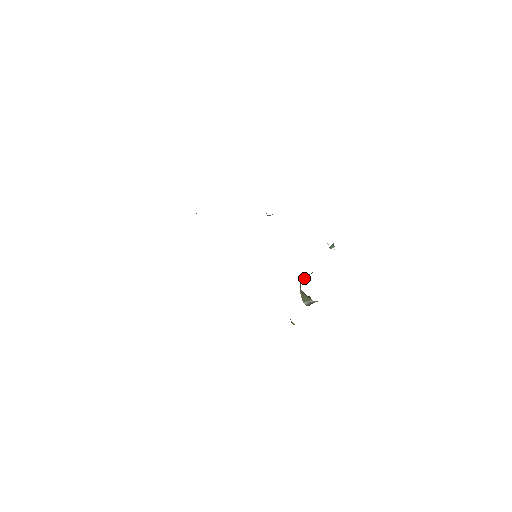
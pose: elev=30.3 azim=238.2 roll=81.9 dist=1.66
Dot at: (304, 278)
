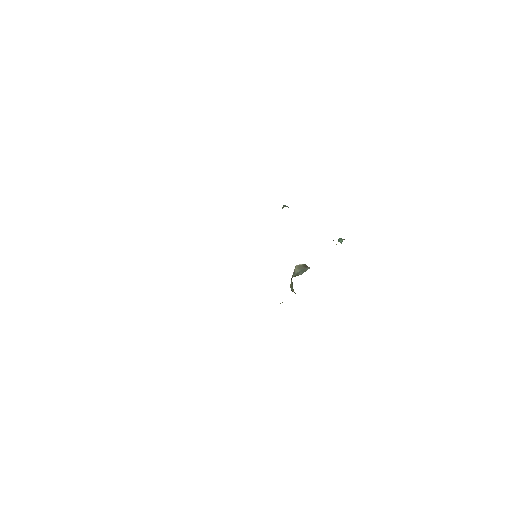
Dot at: (299, 270)
